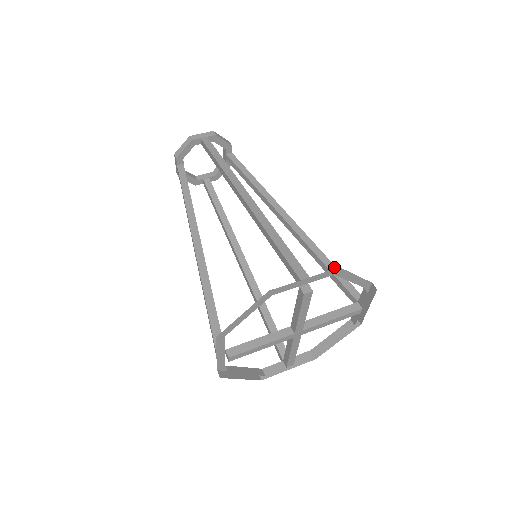
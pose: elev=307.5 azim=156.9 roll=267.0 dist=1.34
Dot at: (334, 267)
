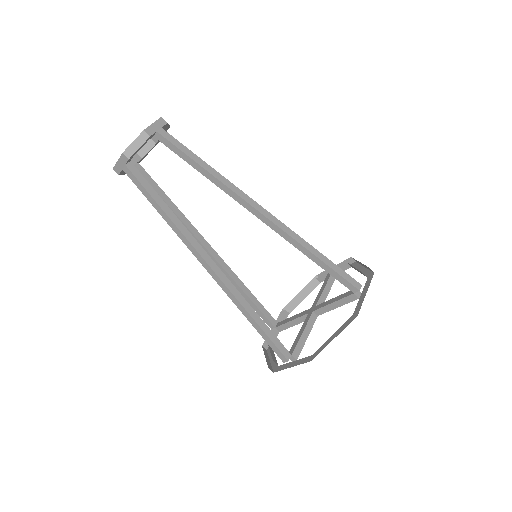
Dot at: occluded
